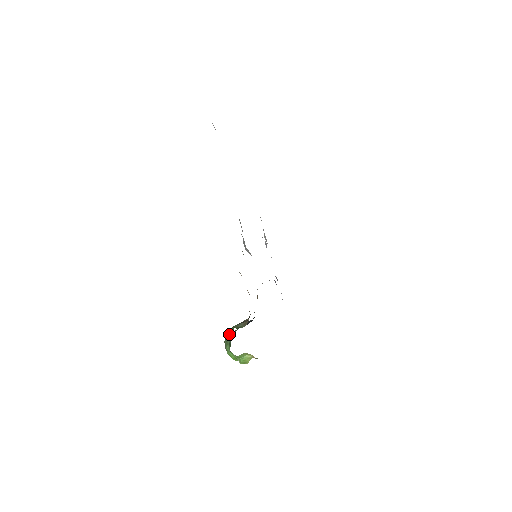
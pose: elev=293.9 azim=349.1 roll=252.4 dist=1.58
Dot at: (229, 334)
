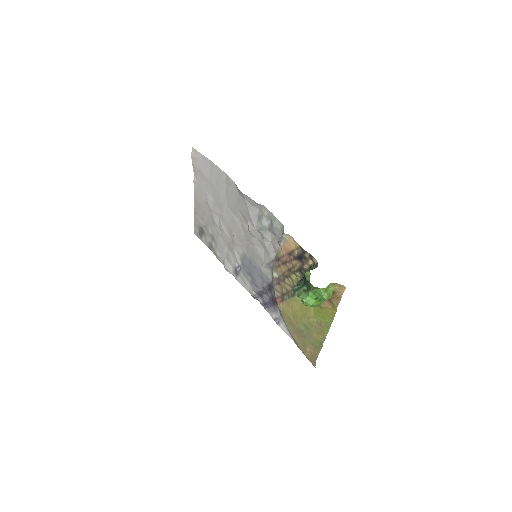
Dot at: (306, 277)
